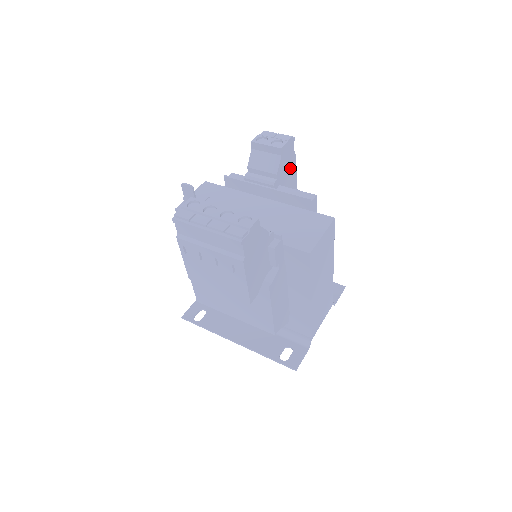
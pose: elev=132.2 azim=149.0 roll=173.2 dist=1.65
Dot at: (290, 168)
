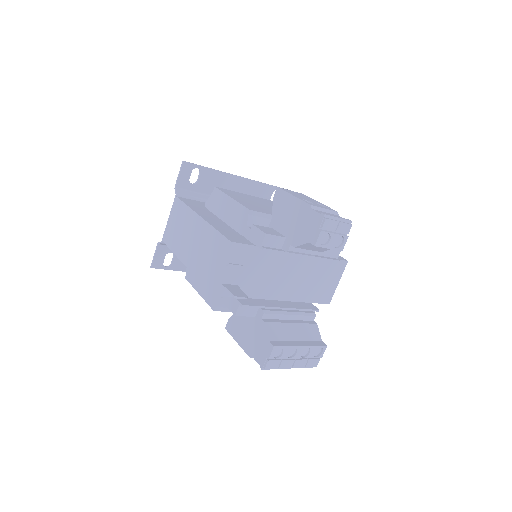
Dot at: occluded
